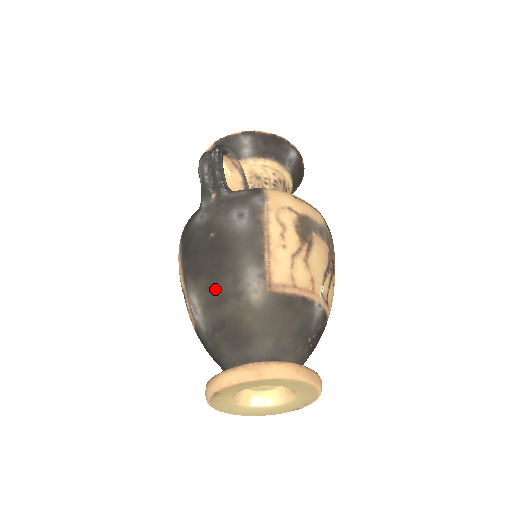
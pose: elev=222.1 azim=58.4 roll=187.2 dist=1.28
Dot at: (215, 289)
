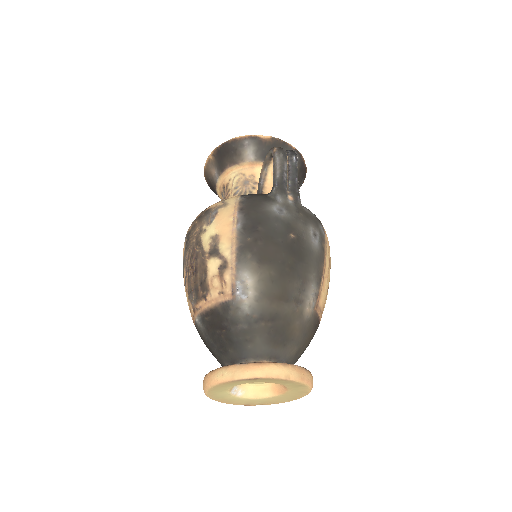
Dot at: (282, 285)
